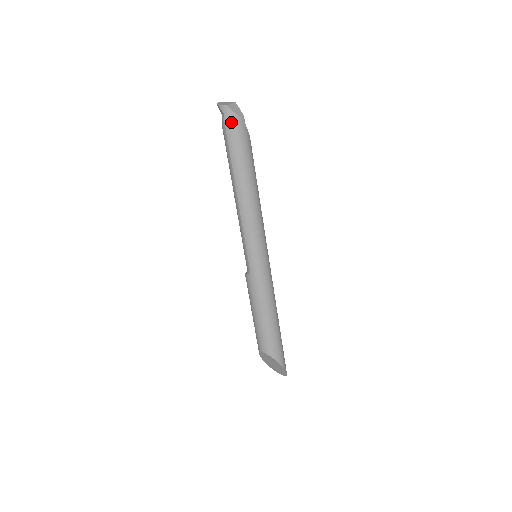
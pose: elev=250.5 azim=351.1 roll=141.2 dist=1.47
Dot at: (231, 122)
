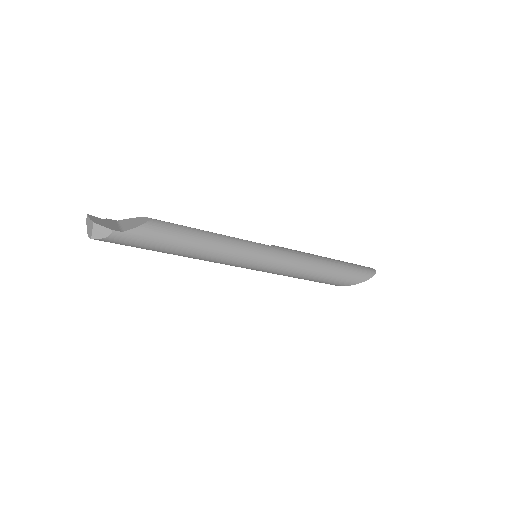
Dot at: (111, 242)
